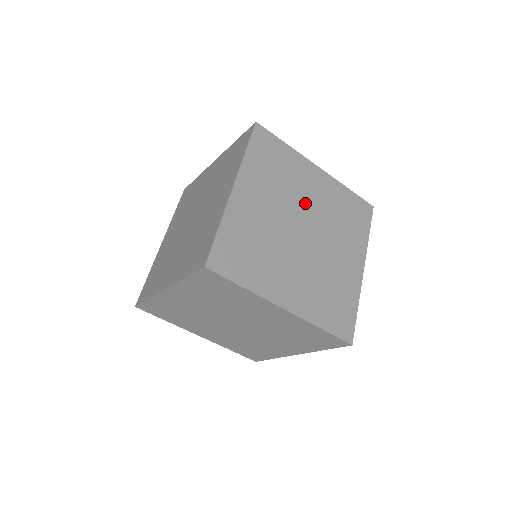
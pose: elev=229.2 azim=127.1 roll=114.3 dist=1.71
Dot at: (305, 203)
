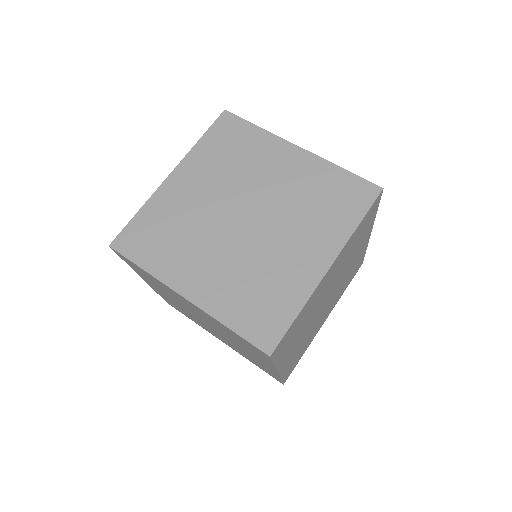
Dot at: occluded
